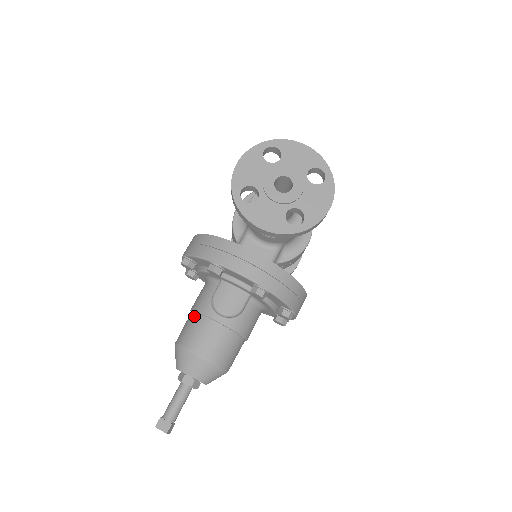
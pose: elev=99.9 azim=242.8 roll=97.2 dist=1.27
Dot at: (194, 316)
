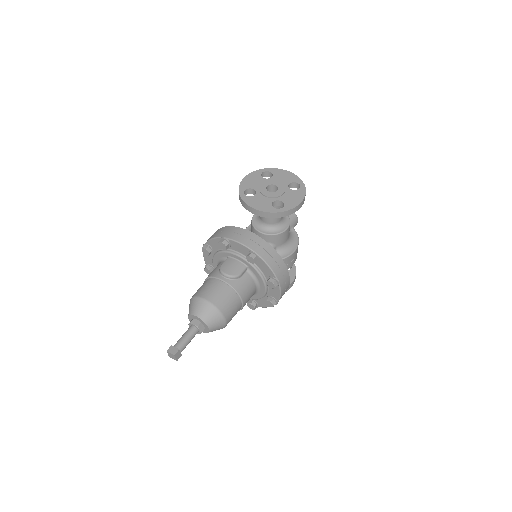
Dot at: (206, 281)
